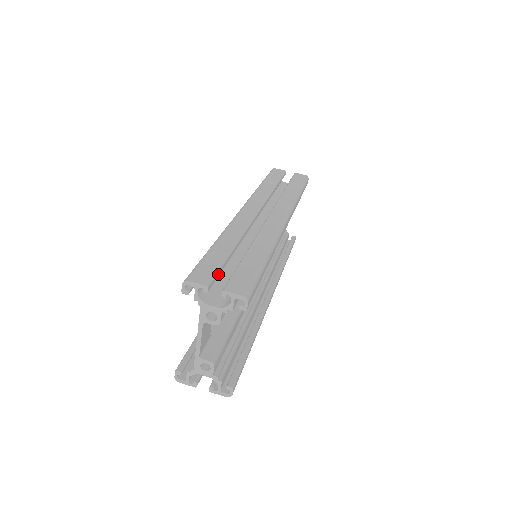
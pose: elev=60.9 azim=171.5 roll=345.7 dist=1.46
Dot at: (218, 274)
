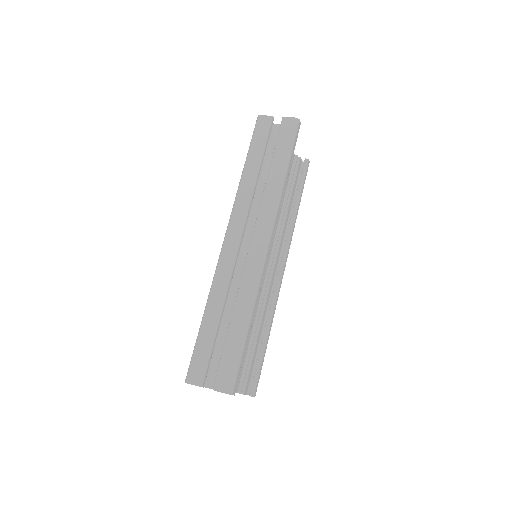
Dot at: (209, 363)
